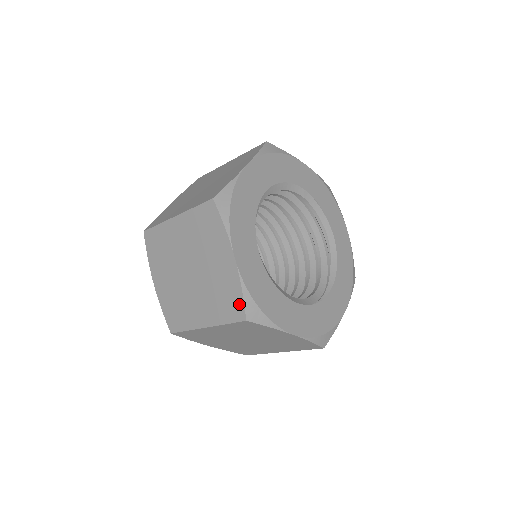
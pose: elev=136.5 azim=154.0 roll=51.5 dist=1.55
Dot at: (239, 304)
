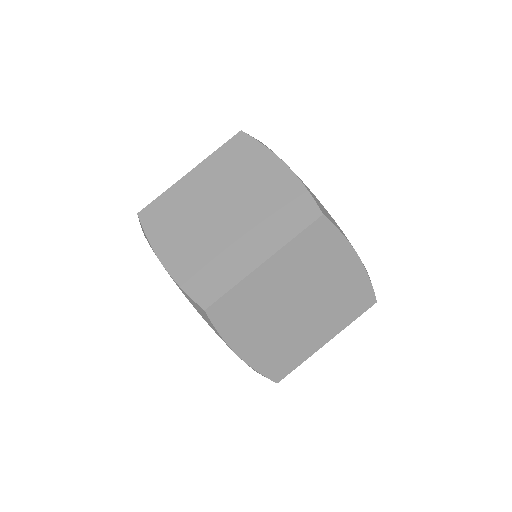
Dot at: (307, 203)
